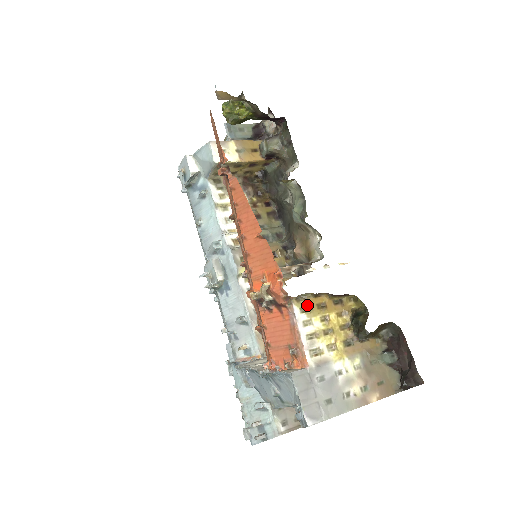
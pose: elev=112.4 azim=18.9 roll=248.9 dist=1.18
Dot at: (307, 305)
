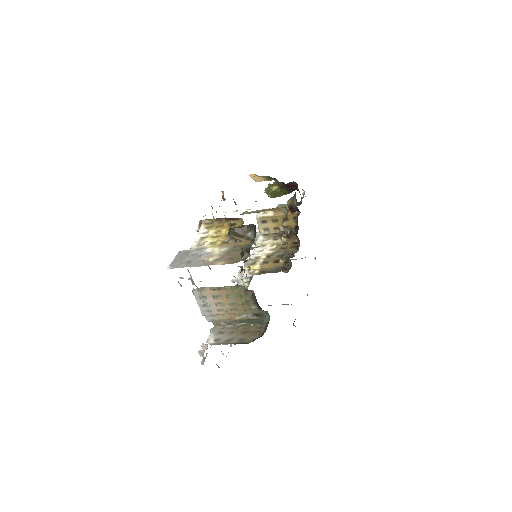
Dot at: (211, 226)
